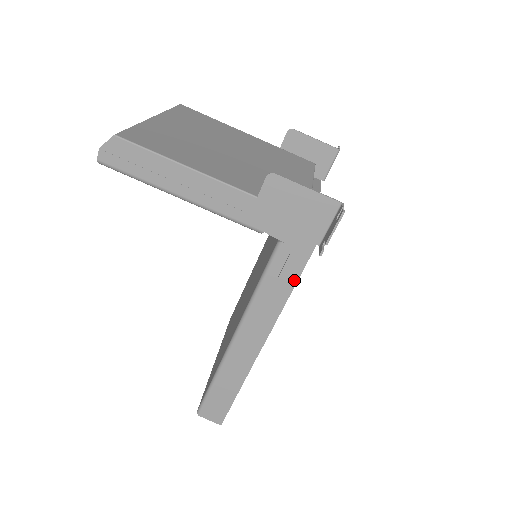
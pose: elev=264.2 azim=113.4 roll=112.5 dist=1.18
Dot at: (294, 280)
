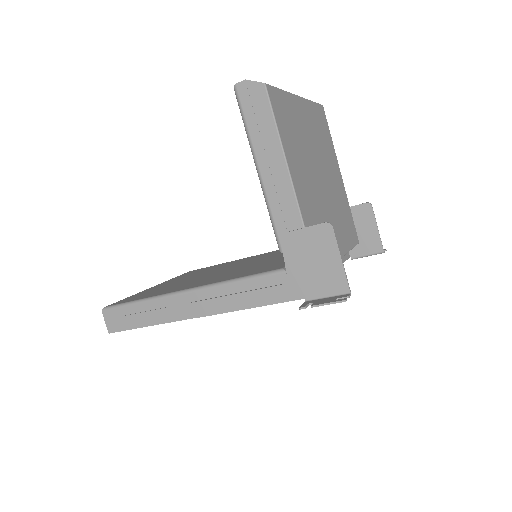
Dot at: (265, 302)
